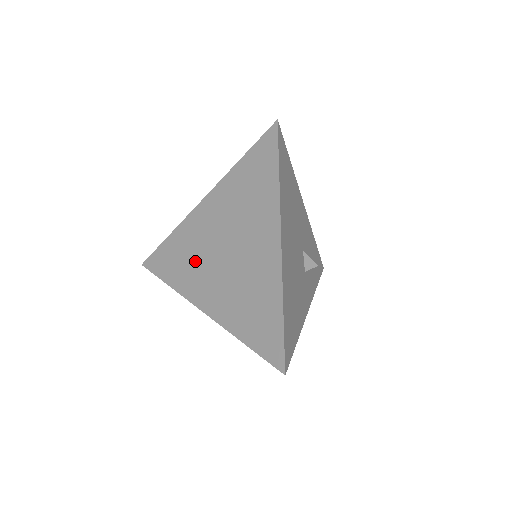
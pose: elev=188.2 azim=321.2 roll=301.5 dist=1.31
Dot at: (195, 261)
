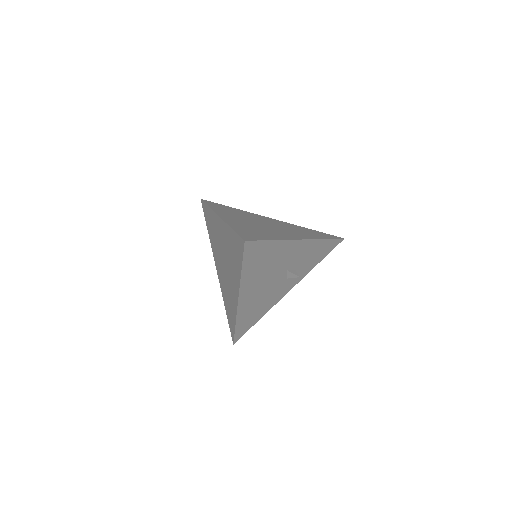
Dot at: (215, 243)
